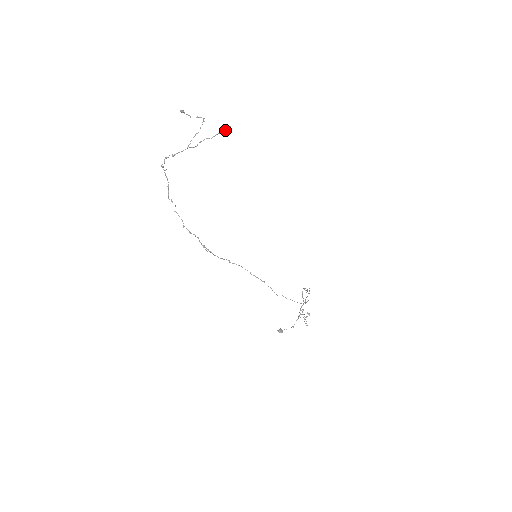
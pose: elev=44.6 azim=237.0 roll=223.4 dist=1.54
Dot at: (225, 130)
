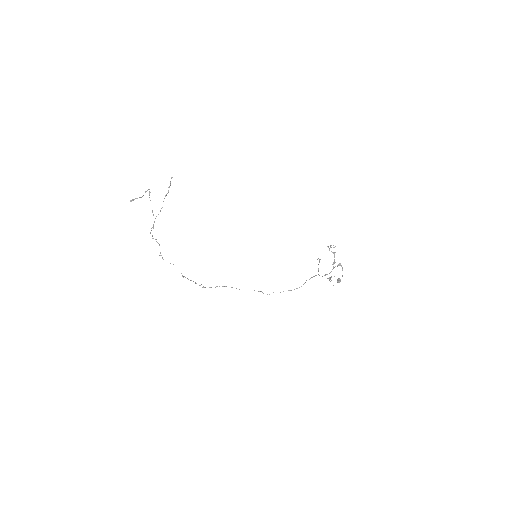
Dot at: occluded
